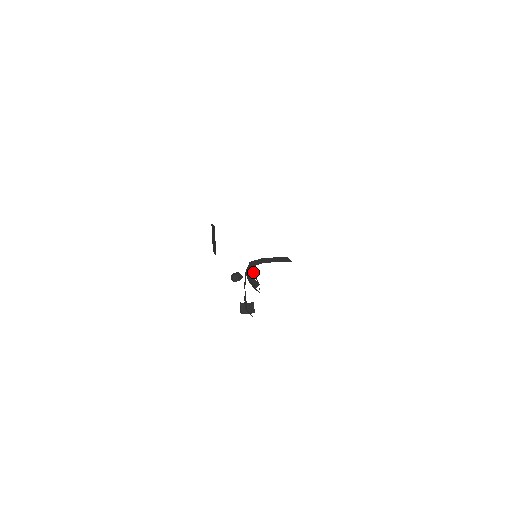
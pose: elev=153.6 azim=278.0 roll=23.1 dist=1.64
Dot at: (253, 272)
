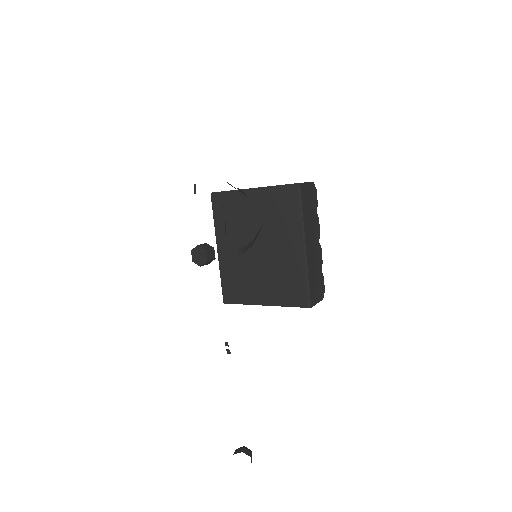
Dot at: occluded
